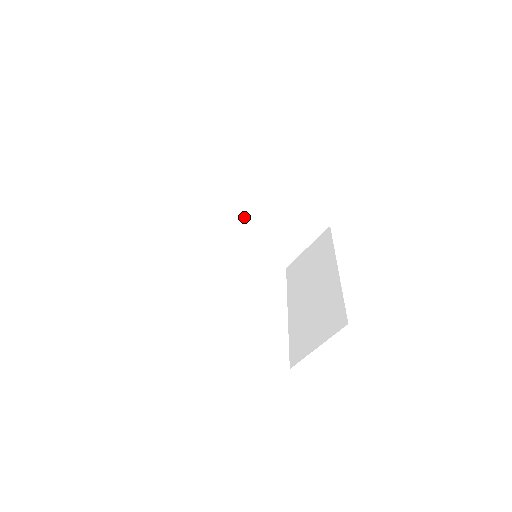
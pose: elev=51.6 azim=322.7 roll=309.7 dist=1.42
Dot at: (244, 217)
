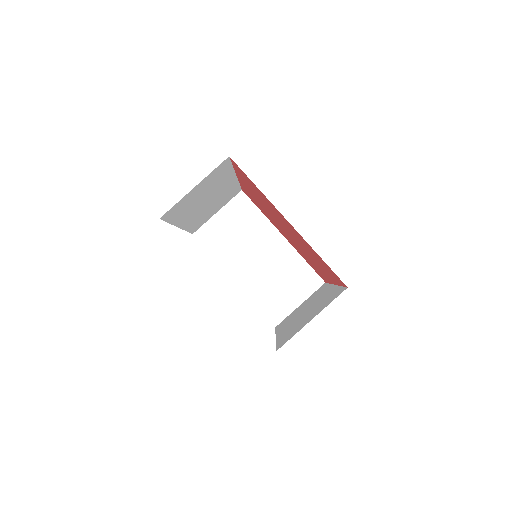
Dot at: (245, 259)
